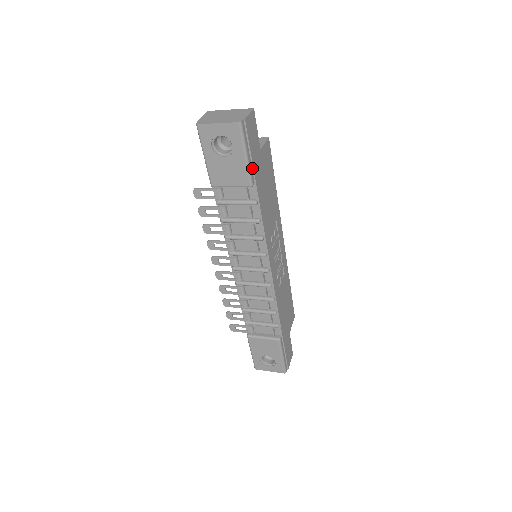
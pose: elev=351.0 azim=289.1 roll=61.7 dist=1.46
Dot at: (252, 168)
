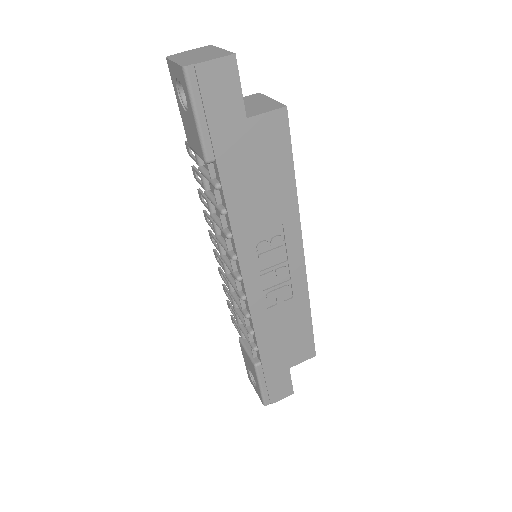
Dot at: (210, 138)
